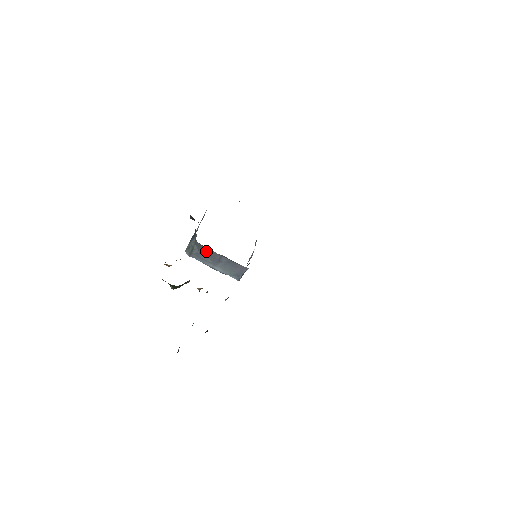
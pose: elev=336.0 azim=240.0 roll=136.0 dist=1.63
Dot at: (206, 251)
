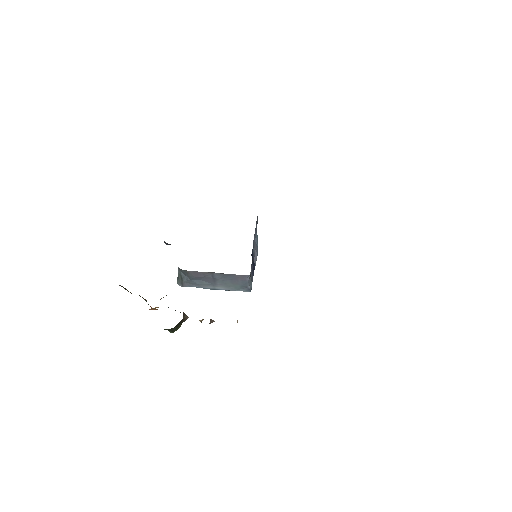
Dot at: (193, 275)
